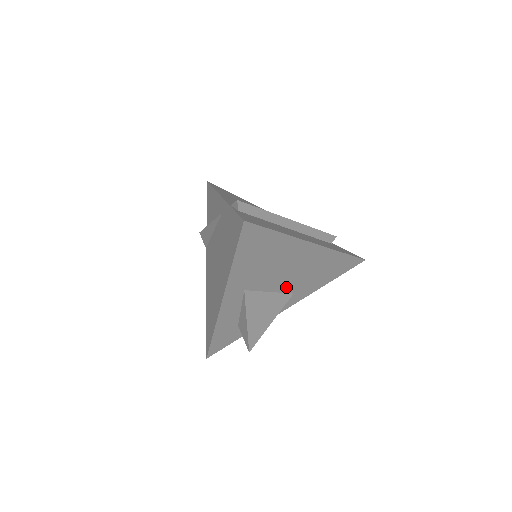
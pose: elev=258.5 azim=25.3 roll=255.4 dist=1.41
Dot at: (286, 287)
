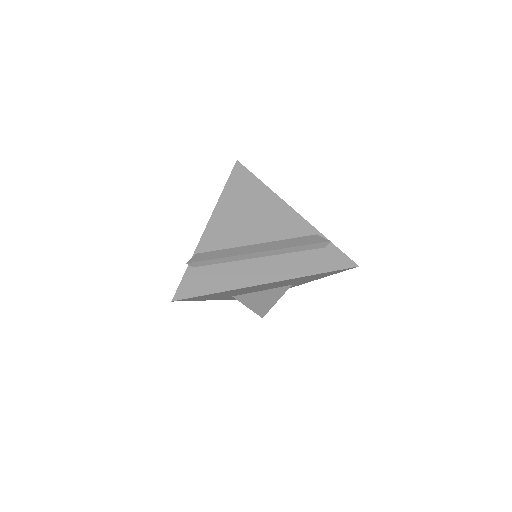
Dot at: (276, 287)
